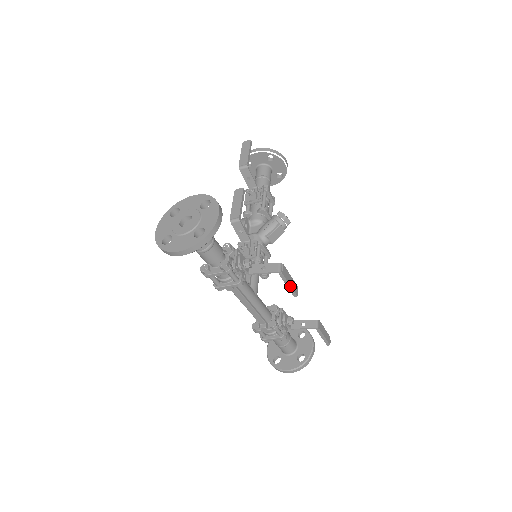
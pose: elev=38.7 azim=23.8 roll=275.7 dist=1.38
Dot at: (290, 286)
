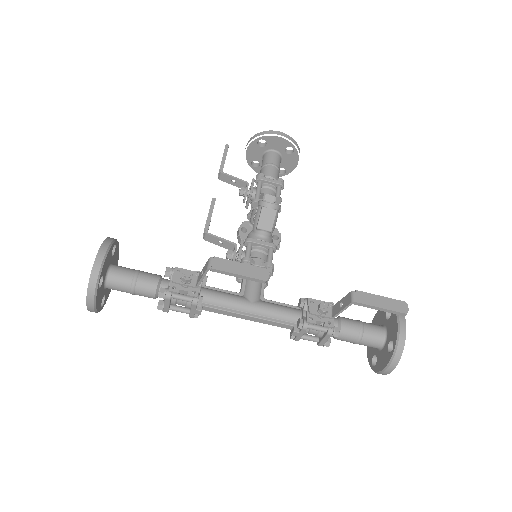
Dot at: (241, 275)
